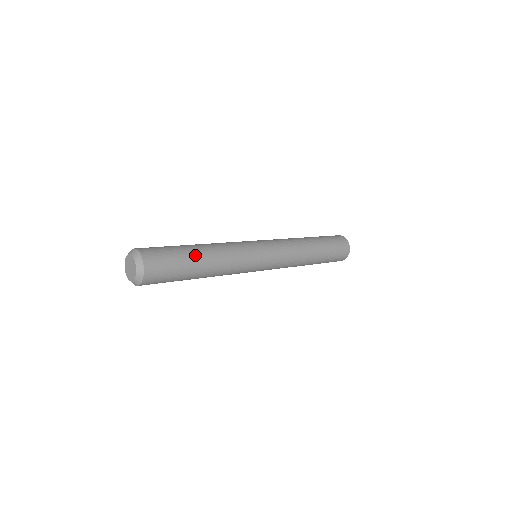
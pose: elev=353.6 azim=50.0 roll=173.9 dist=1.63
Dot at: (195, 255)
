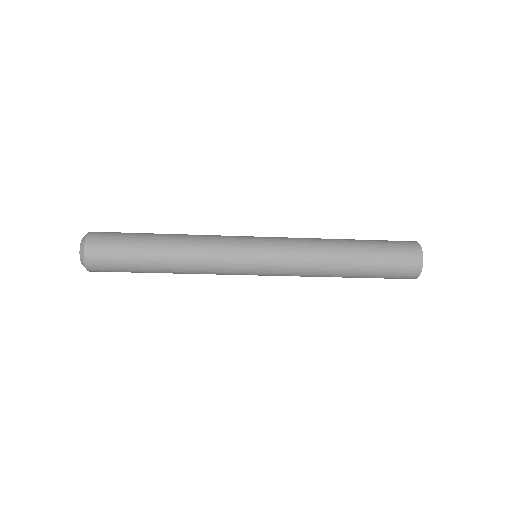
Dot at: (152, 242)
